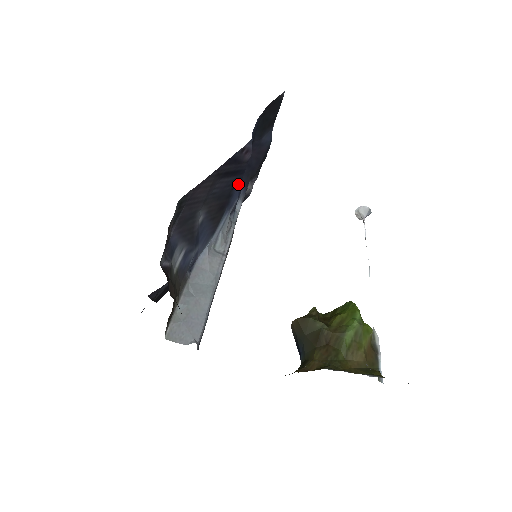
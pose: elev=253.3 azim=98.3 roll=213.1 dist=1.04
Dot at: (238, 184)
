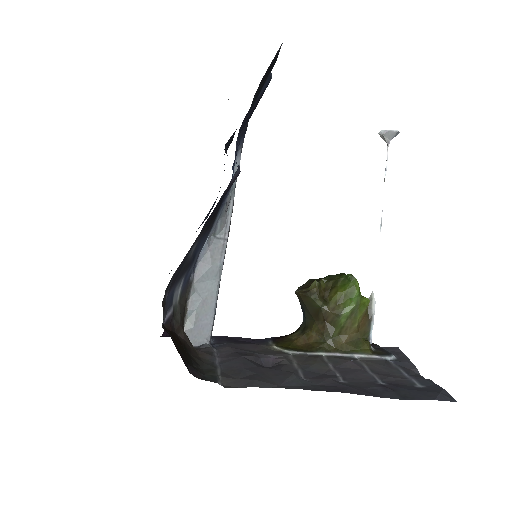
Dot at: occluded
